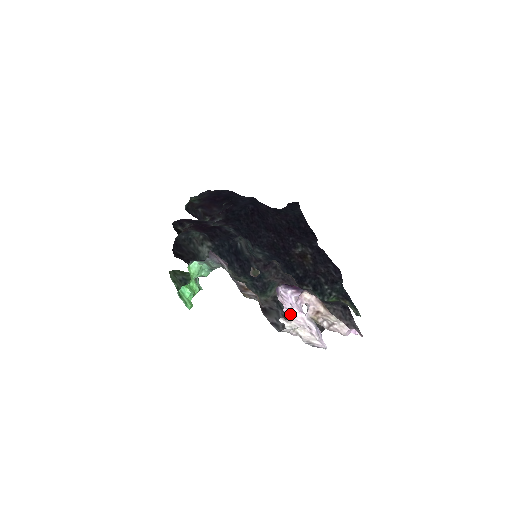
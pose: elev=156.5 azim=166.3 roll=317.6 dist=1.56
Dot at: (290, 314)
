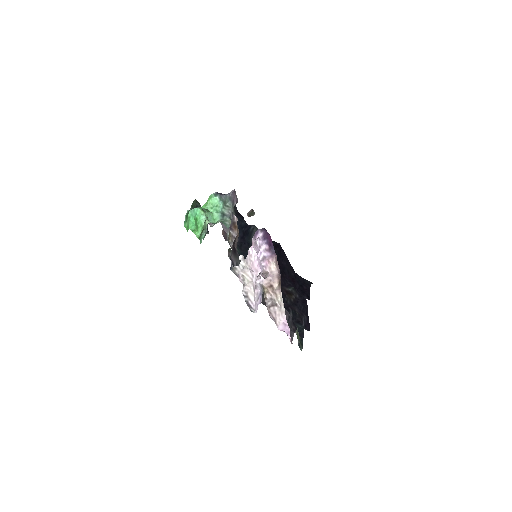
Dot at: (251, 260)
